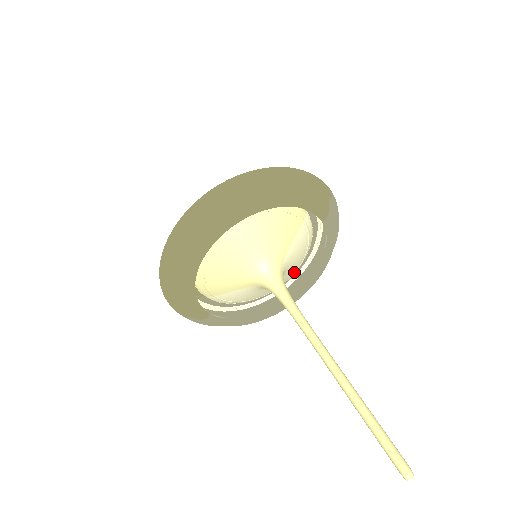
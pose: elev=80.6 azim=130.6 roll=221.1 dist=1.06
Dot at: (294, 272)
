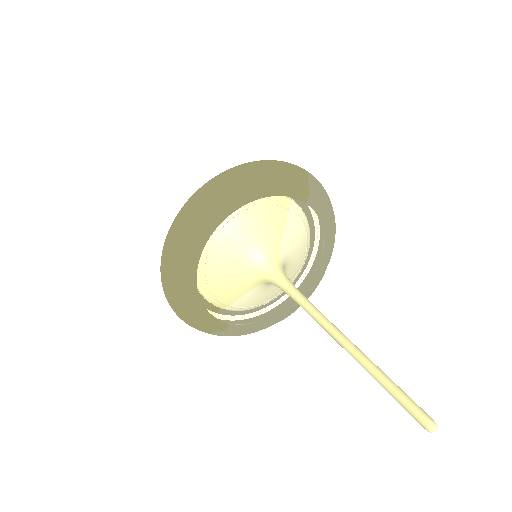
Dot at: (302, 261)
